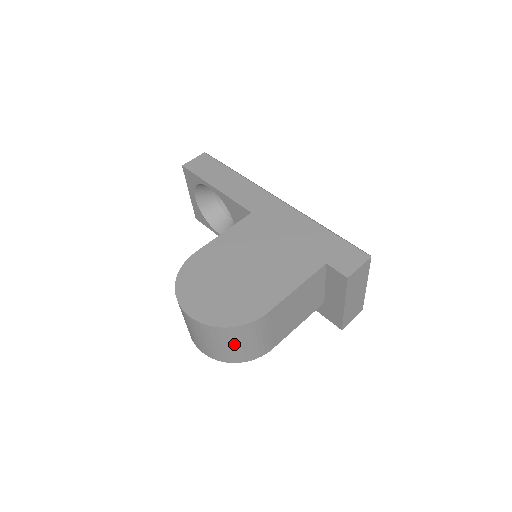
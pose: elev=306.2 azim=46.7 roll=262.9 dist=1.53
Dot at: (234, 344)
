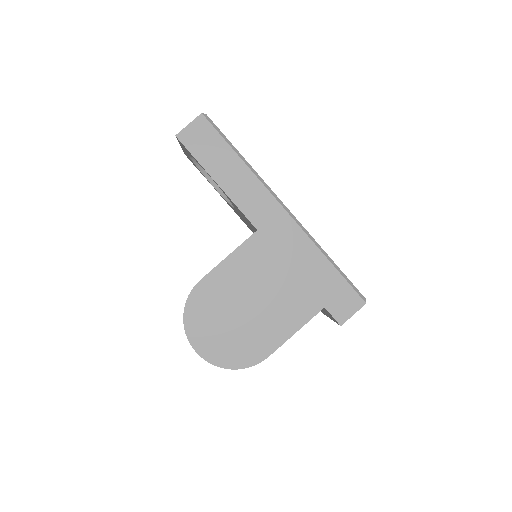
Dot at: occluded
